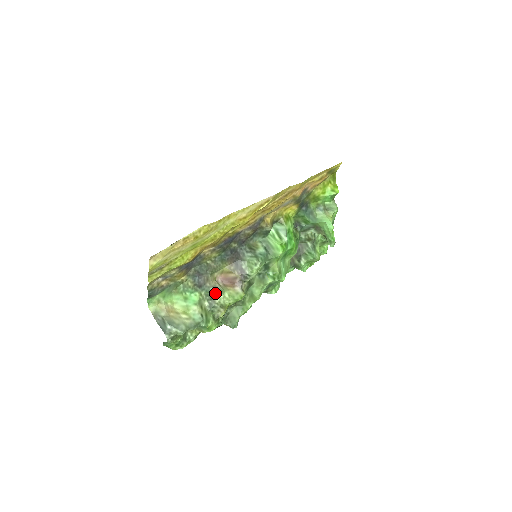
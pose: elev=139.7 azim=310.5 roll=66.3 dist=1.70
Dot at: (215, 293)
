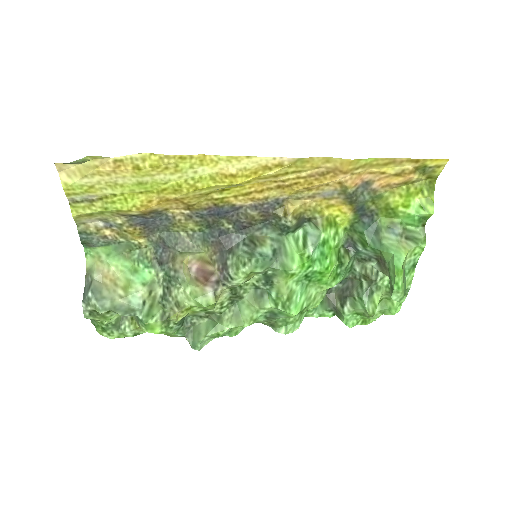
Dot at: (175, 281)
